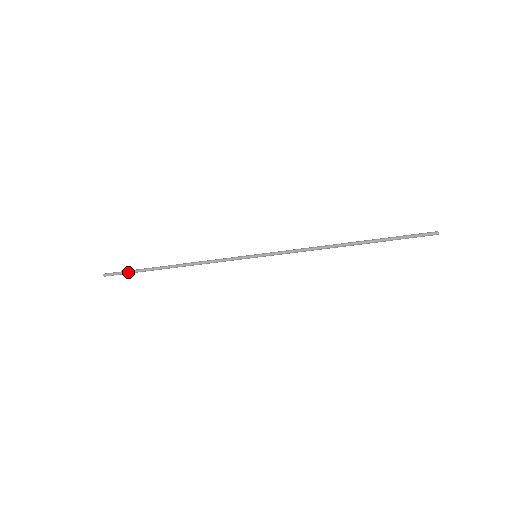
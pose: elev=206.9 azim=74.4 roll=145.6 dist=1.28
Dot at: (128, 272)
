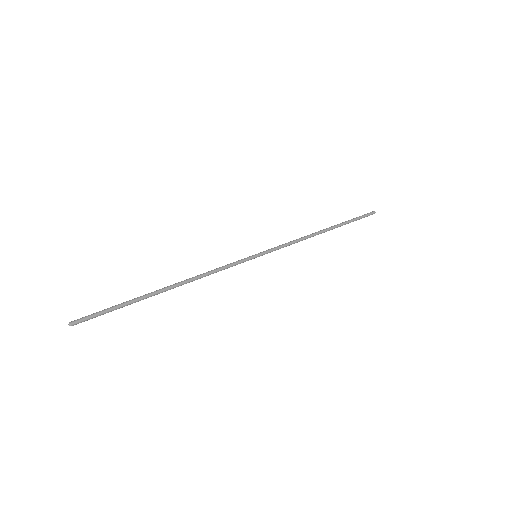
Dot at: occluded
